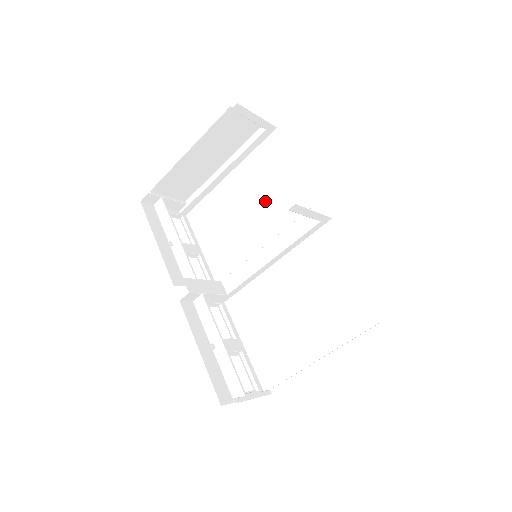
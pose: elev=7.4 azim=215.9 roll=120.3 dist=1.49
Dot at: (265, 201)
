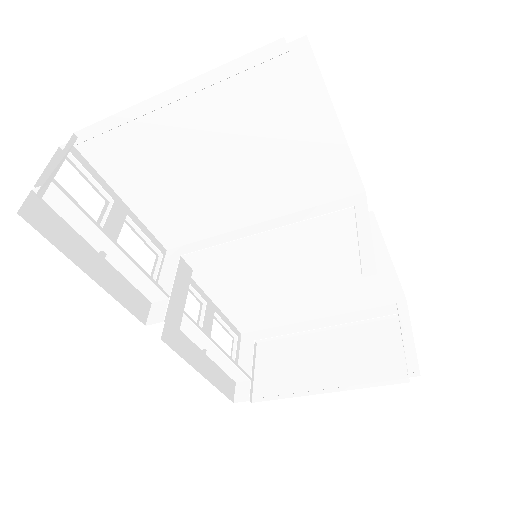
Dot at: (260, 163)
